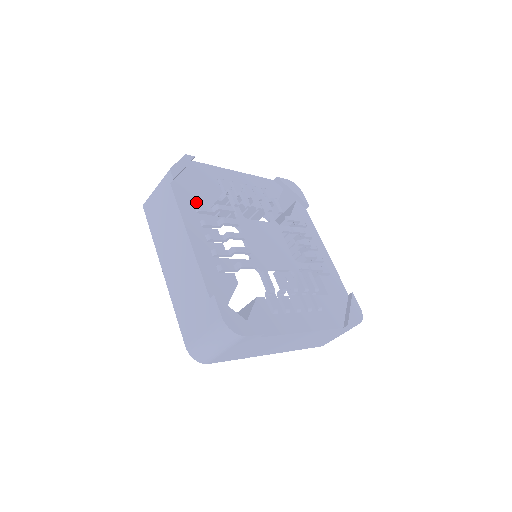
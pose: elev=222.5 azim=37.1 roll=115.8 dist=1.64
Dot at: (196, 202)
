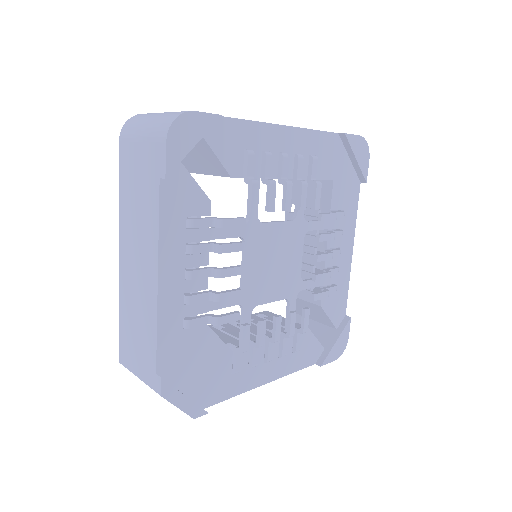
Dot at: (225, 372)
